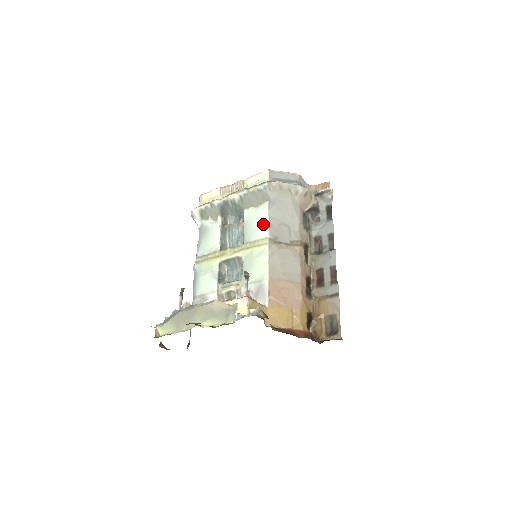
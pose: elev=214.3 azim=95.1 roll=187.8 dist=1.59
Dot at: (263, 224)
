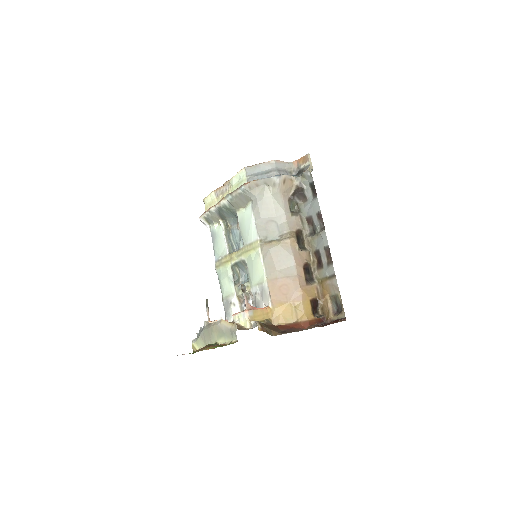
Dot at: (252, 227)
